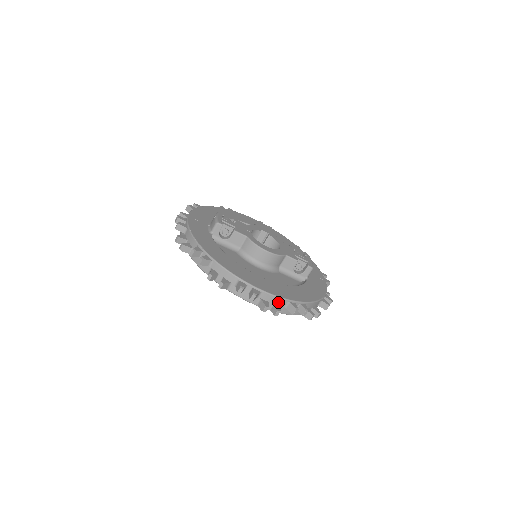
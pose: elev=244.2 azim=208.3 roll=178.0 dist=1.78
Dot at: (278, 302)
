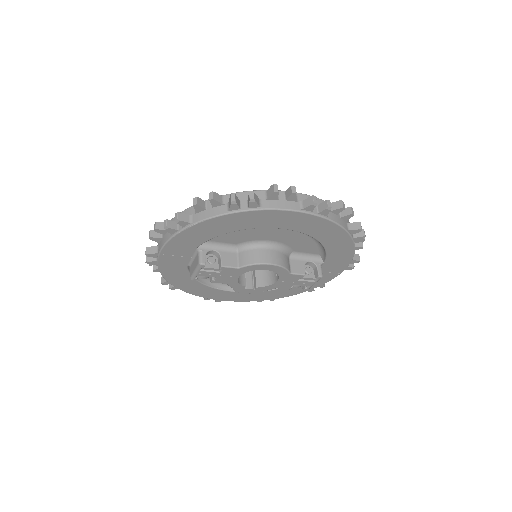
Dot at: (319, 204)
